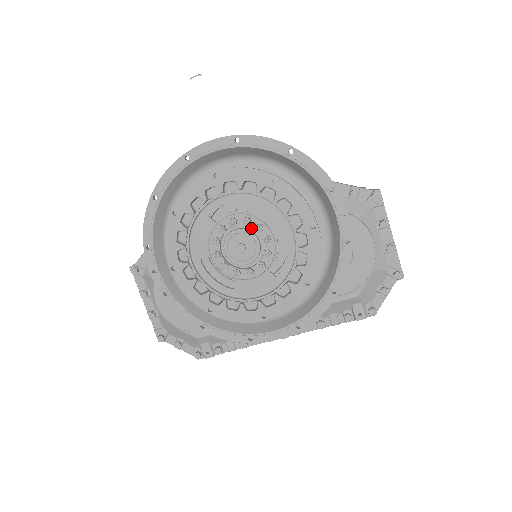
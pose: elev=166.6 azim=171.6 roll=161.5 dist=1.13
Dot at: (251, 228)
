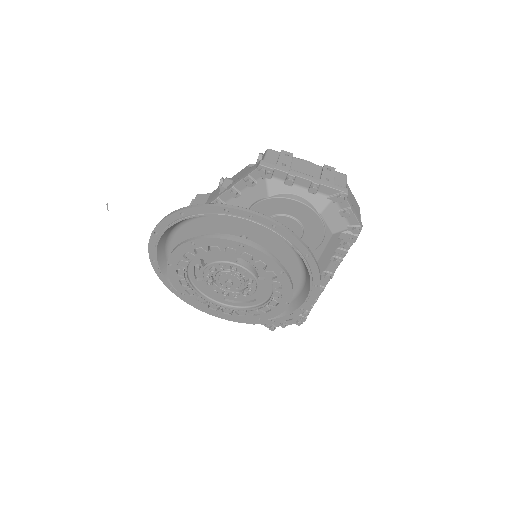
Dot at: occluded
